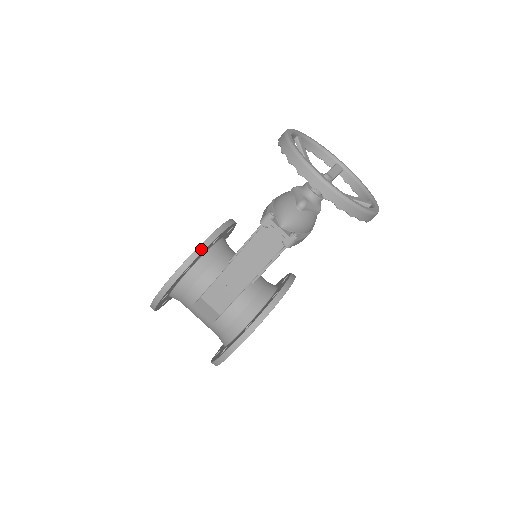
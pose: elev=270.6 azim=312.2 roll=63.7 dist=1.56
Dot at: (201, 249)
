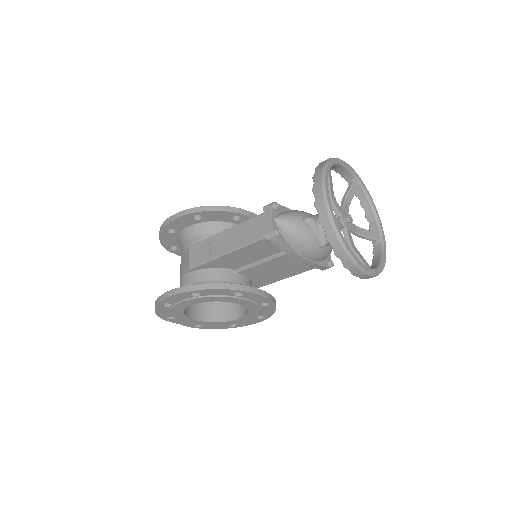
Dot at: (218, 208)
